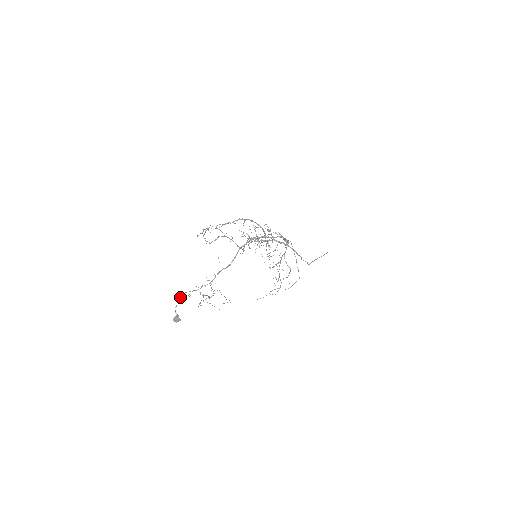
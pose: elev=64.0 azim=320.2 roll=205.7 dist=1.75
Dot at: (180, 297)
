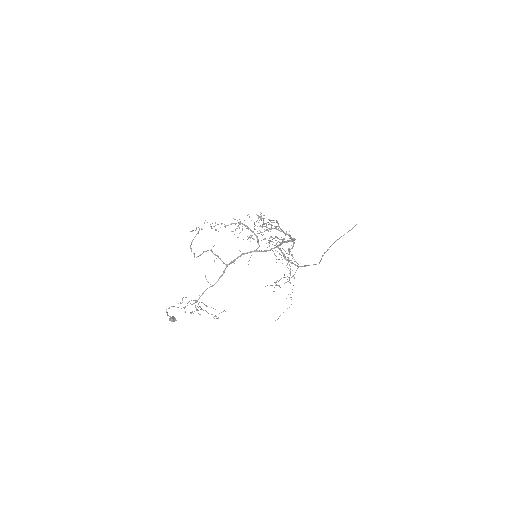
Dot at: (169, 308)
